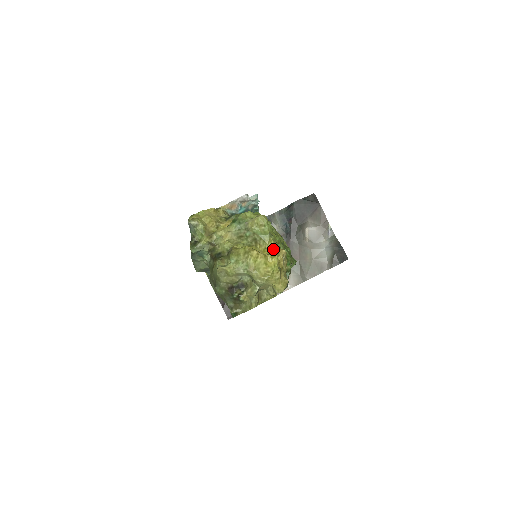
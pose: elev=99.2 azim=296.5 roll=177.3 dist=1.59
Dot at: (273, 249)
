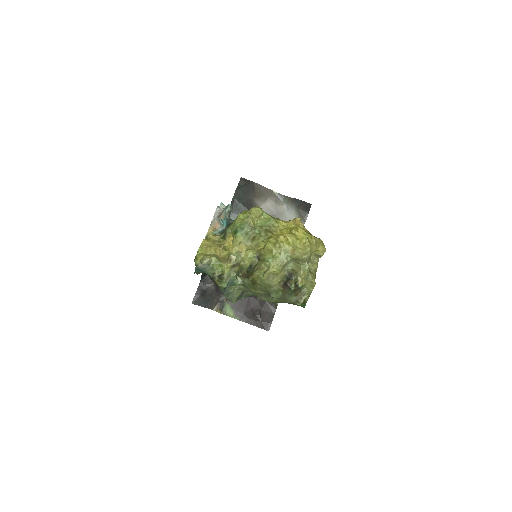
Dot at: (286, 226)
